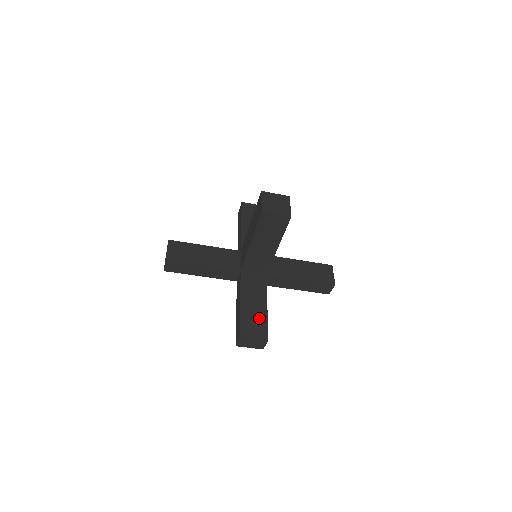
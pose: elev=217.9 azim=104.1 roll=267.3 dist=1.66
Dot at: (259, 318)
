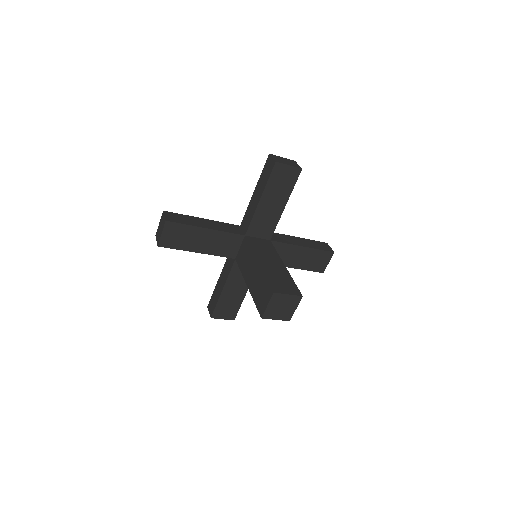
Dot at: (234, 304)
